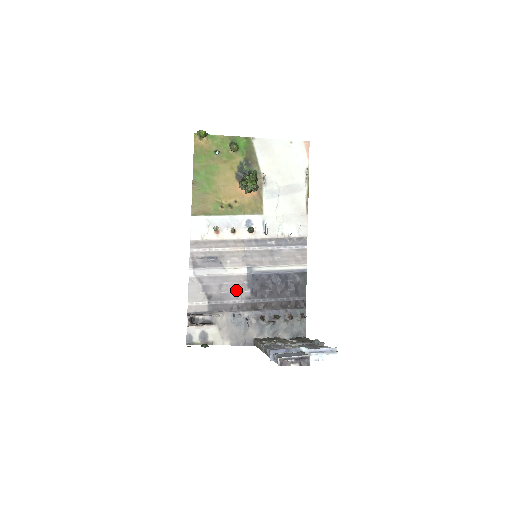
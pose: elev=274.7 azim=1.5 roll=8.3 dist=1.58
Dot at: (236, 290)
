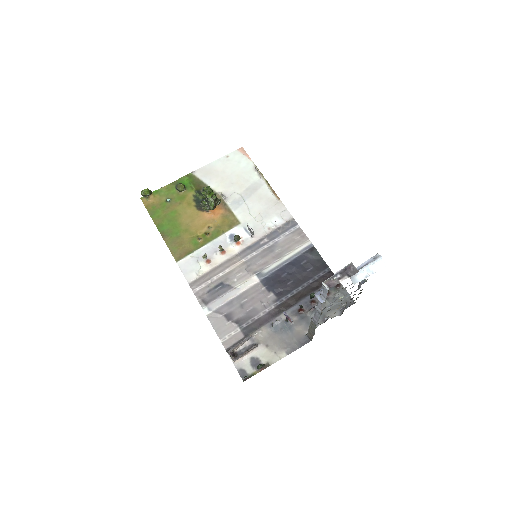
Dot at: (259, 301)
